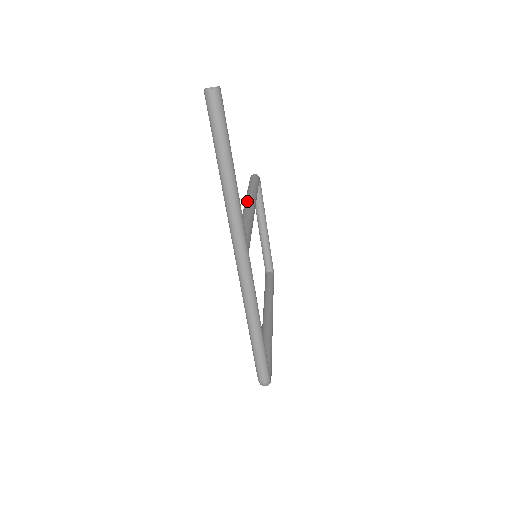
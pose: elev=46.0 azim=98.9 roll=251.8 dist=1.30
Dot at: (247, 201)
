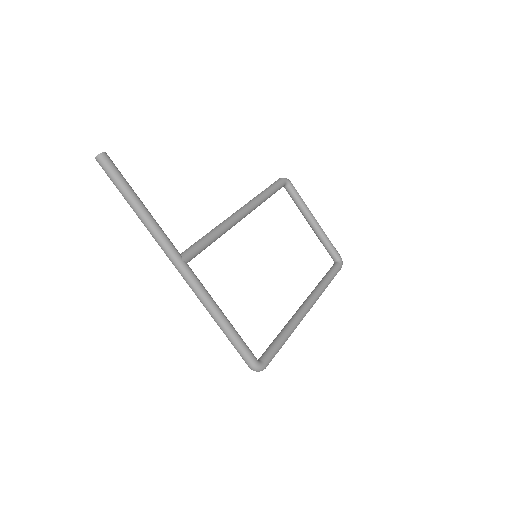
Dot at: (236, 211)
